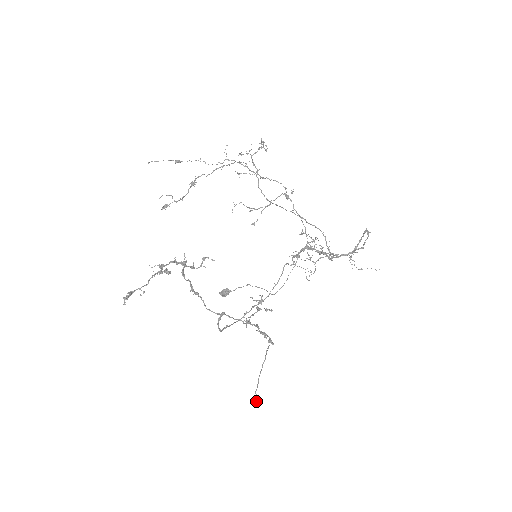
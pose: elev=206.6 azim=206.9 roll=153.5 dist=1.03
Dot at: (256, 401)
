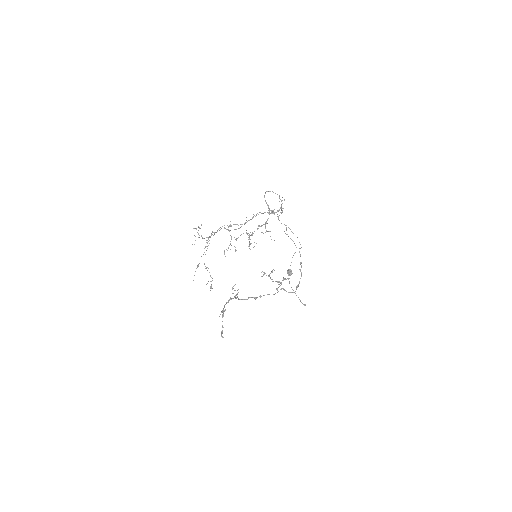
Dot at: (304, 305)
